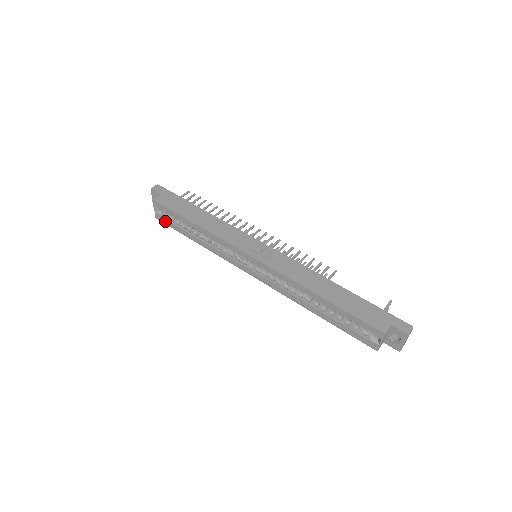
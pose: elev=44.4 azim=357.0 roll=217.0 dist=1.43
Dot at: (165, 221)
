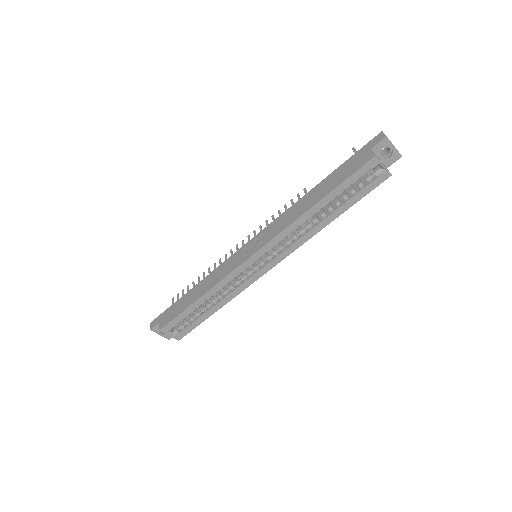
Dot at: (185, 332)
